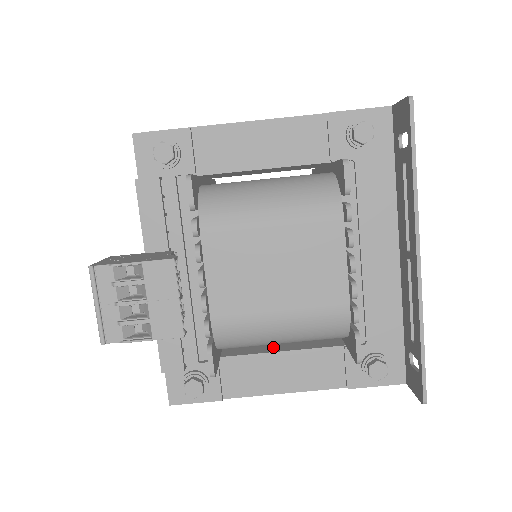
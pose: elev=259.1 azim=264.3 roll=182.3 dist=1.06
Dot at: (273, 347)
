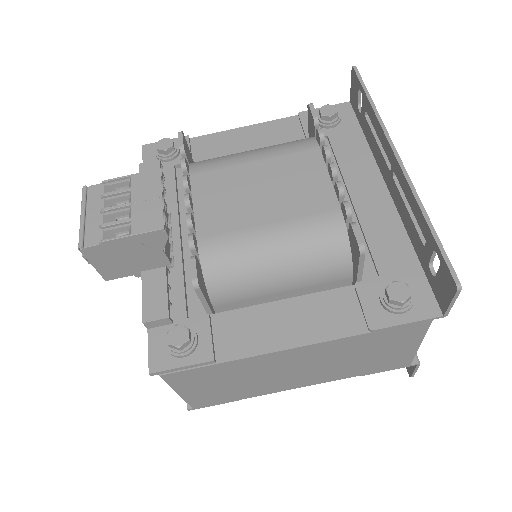
Dot at: occluded
